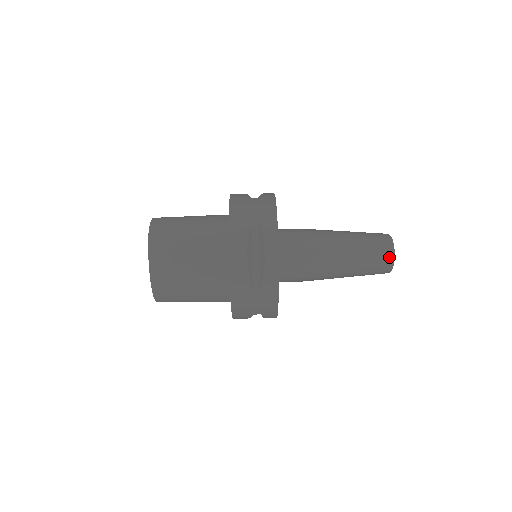
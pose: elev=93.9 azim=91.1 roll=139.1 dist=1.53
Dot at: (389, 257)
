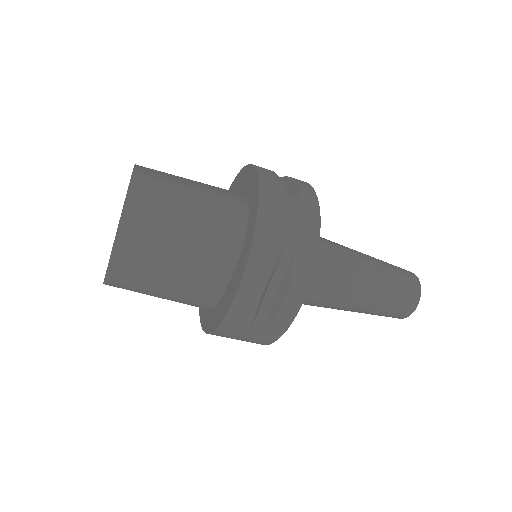
Dot at: (409, 310)
